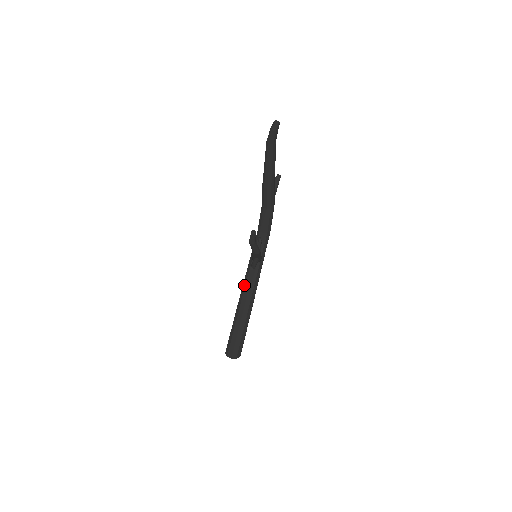
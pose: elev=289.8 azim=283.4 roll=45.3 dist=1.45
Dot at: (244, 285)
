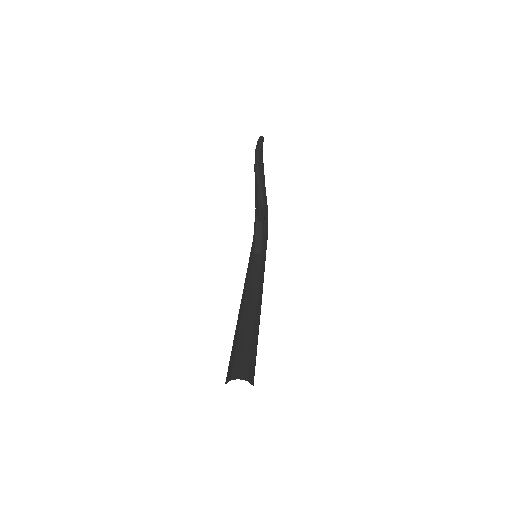
Dot at: (246, 282)
